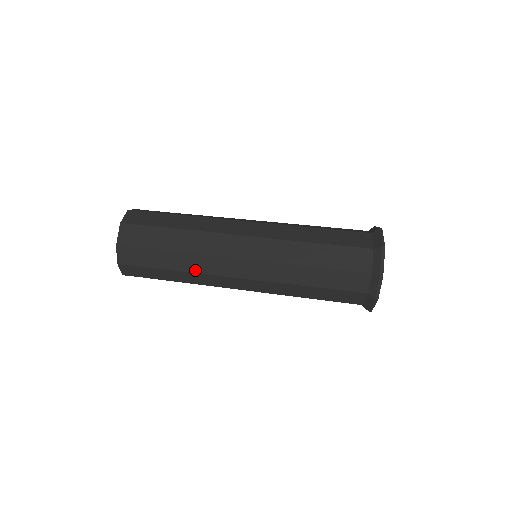
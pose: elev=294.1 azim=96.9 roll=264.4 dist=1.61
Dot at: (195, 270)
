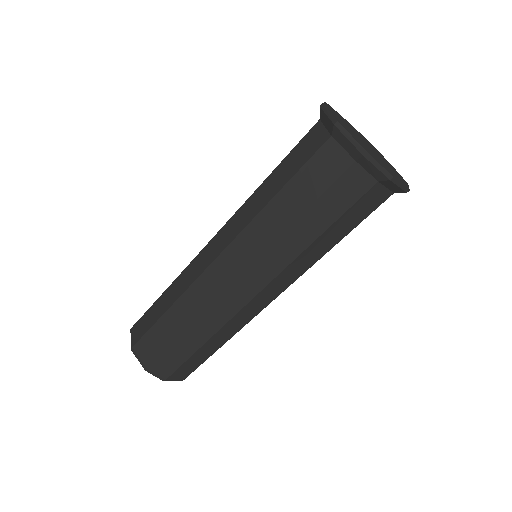
Dot at: (216, 328)
